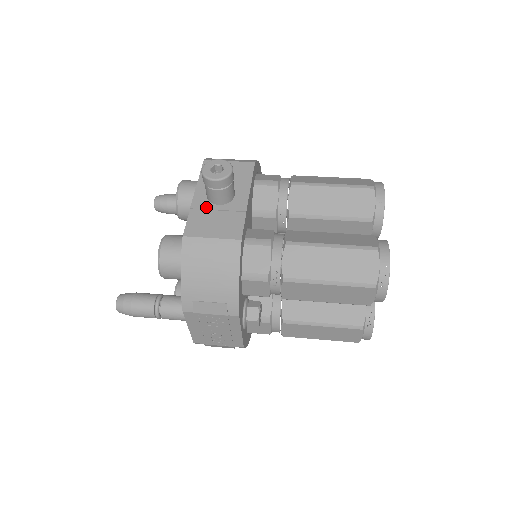
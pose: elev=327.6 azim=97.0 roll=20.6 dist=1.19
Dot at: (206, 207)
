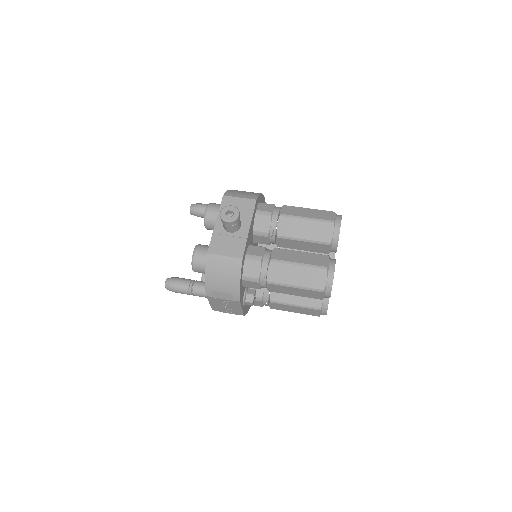
Dot at: (222, 233)
